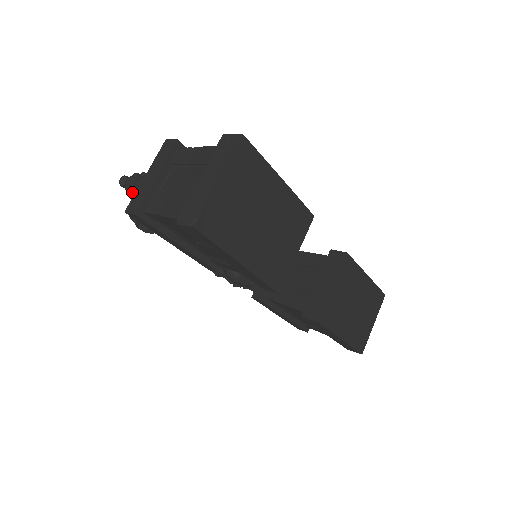
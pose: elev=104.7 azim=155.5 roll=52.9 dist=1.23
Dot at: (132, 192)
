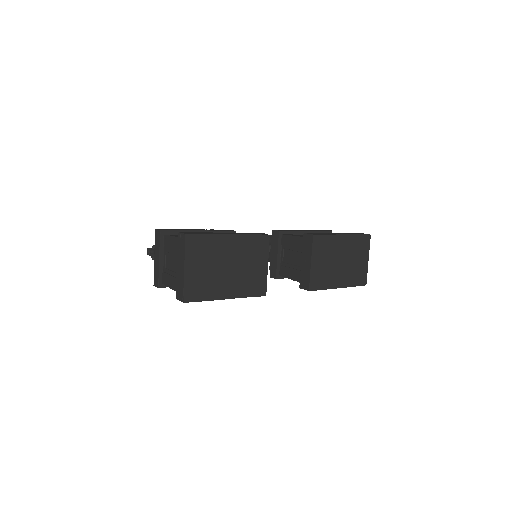
Dot at: occluded
